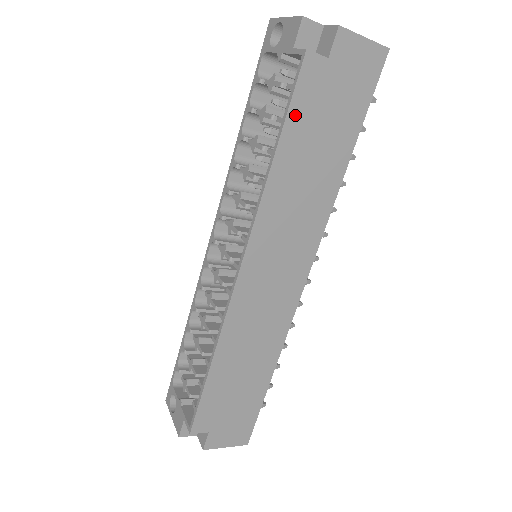
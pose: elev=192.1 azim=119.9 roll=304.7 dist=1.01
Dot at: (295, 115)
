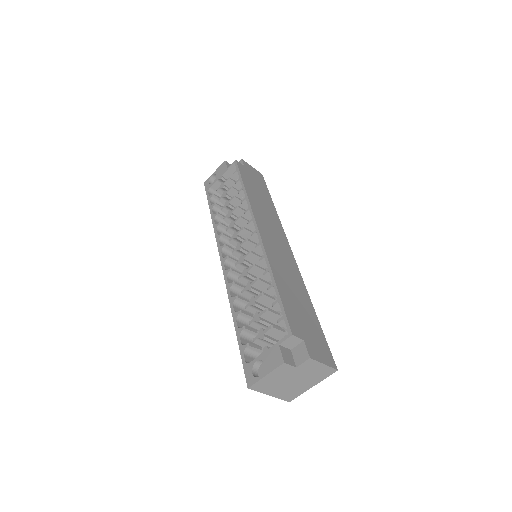
Dot at: (244, 177)
